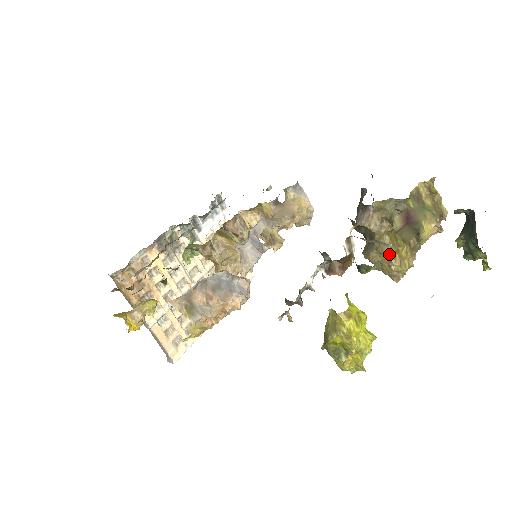
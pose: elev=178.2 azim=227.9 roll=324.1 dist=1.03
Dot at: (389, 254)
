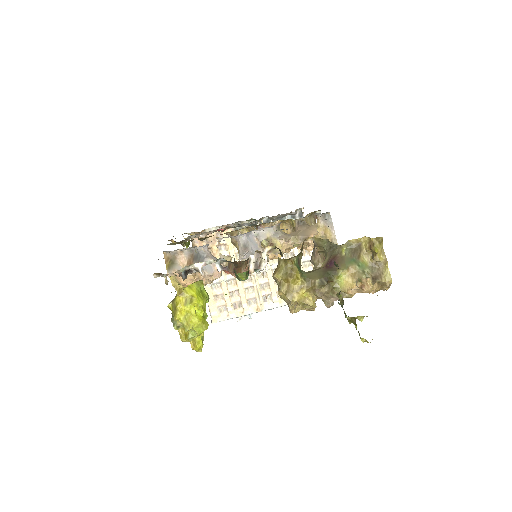
Dot at: (280, 279)
